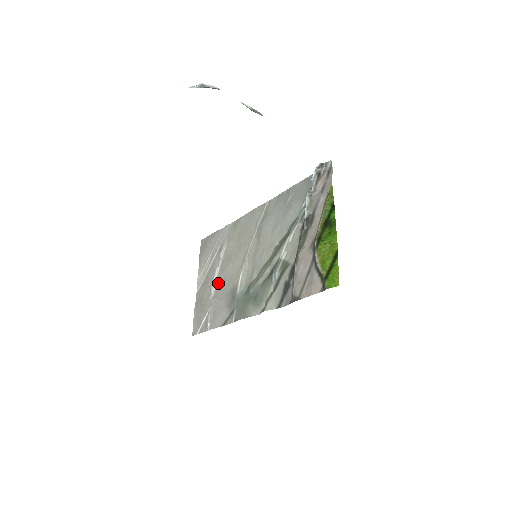
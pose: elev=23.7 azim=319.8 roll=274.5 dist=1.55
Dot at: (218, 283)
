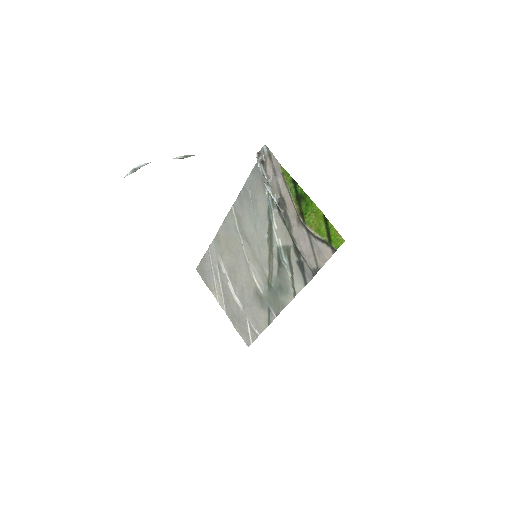
Dot at: (239, 295)
